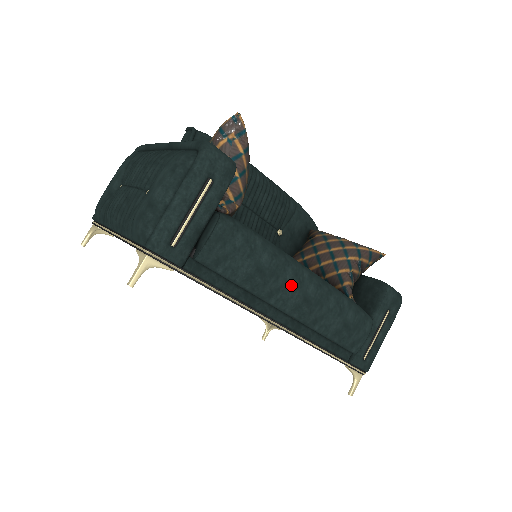
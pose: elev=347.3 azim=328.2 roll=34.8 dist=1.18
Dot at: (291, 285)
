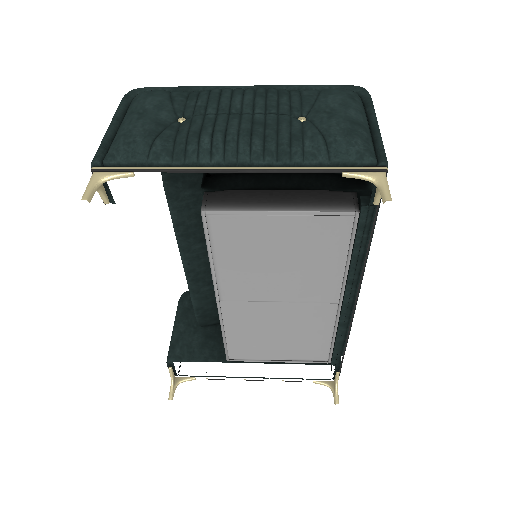
Dot at: occluded
